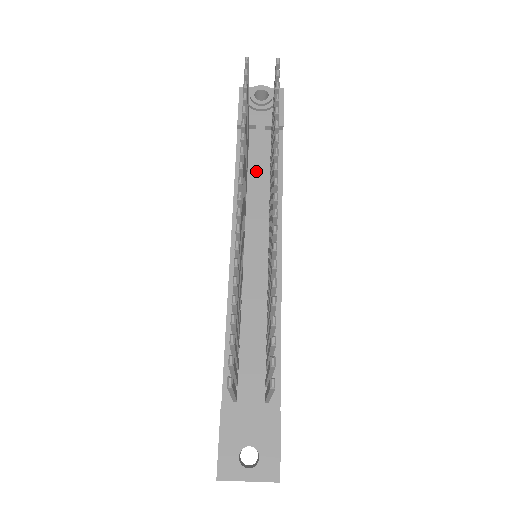
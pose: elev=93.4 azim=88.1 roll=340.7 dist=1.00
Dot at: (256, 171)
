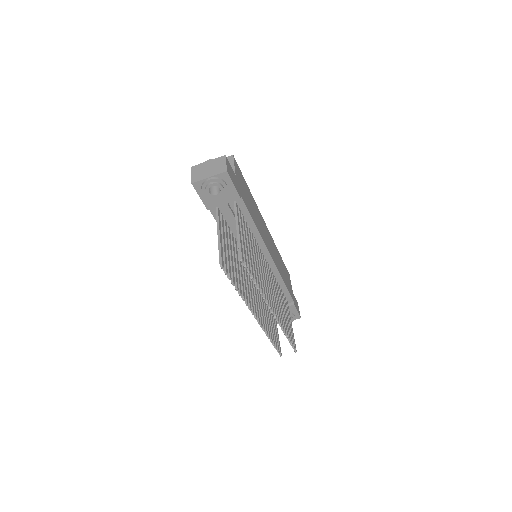
Dot at: occluded
